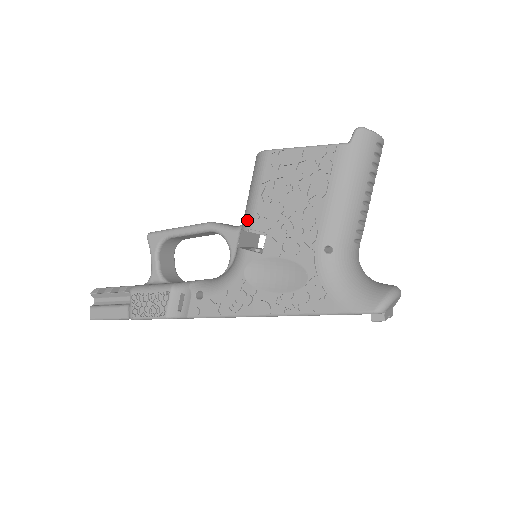
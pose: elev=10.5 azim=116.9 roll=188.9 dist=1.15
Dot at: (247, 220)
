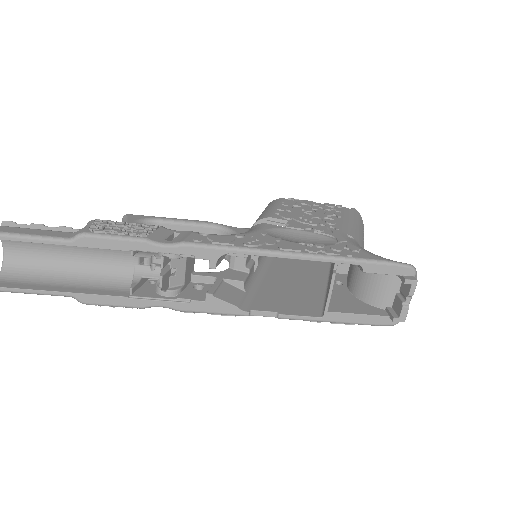
Dot at: (265, 215)
